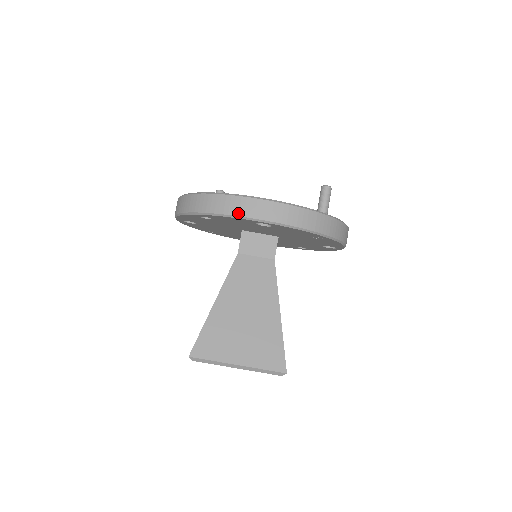
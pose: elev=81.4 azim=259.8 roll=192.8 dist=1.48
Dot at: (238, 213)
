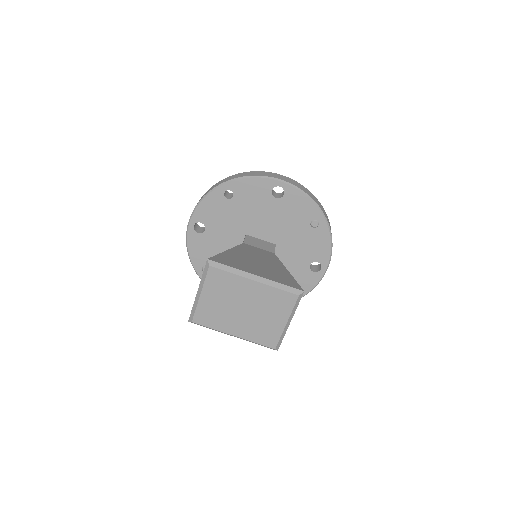
Dot at: (262, 175)
